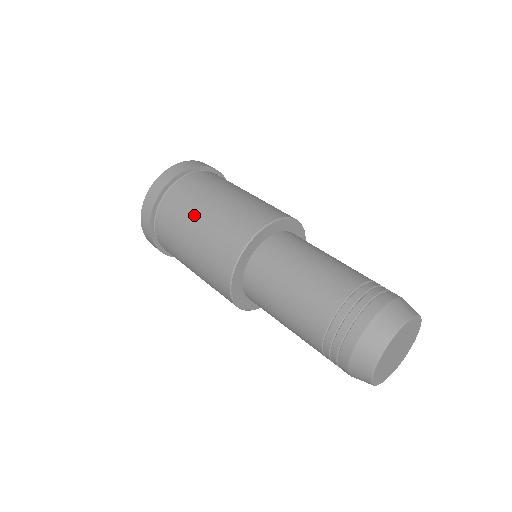
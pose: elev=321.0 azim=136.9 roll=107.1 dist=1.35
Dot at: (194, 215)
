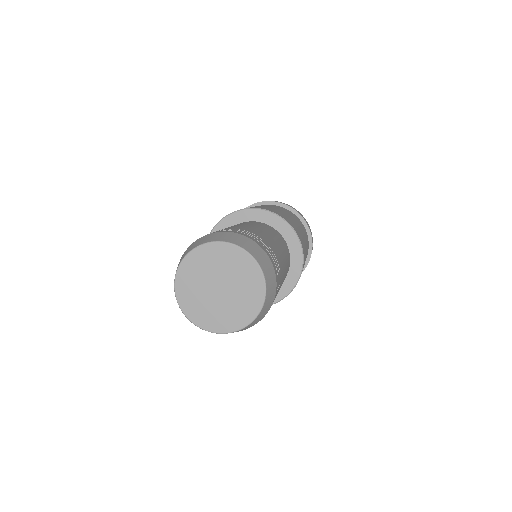
Dot at: occluded
